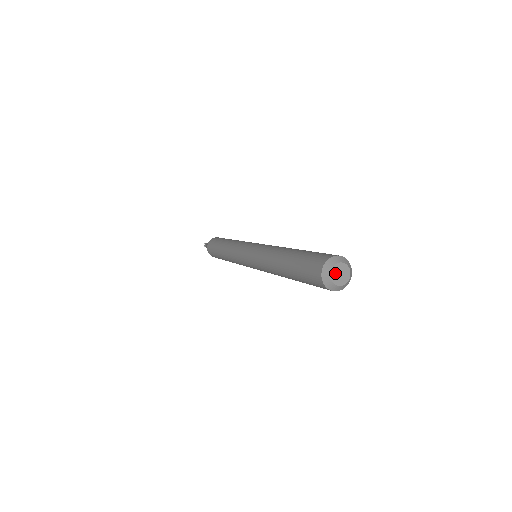
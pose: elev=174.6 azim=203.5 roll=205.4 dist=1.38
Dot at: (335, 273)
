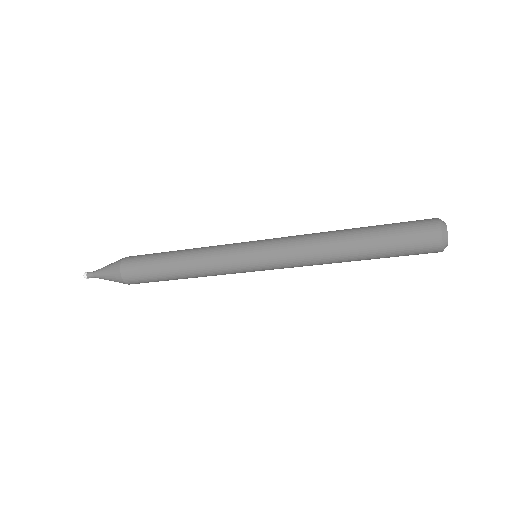
Dot at: (446, 228)
